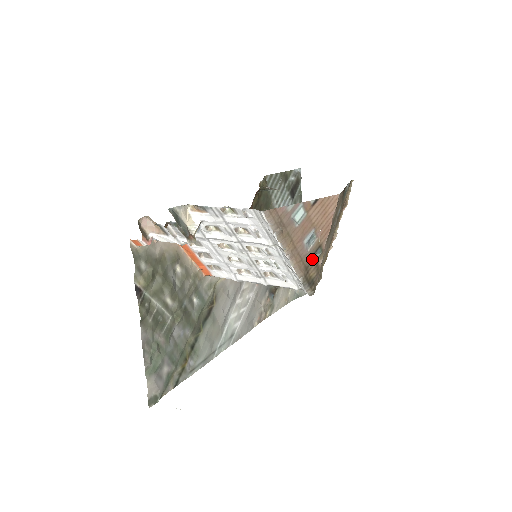
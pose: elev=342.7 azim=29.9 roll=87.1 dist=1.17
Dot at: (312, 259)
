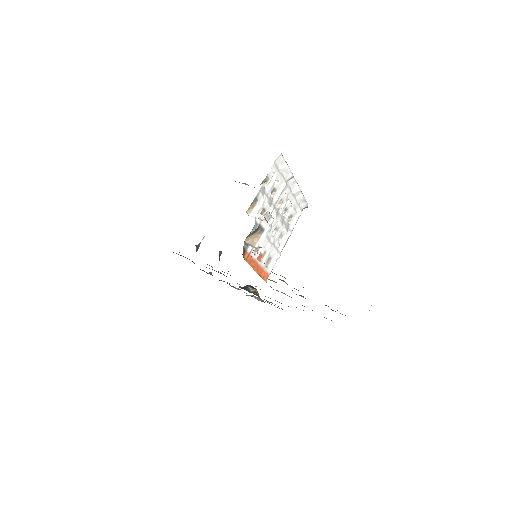
Dot at: occluded
